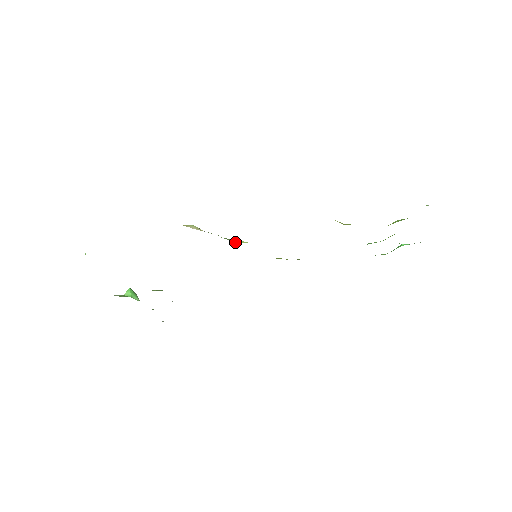
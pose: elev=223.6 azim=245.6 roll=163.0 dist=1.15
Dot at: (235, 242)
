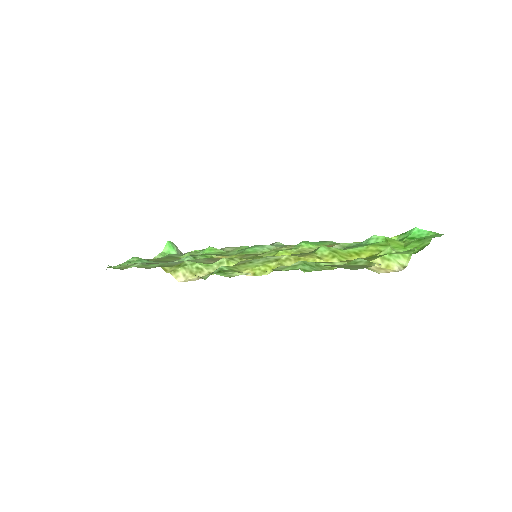
Dot at: occluded
